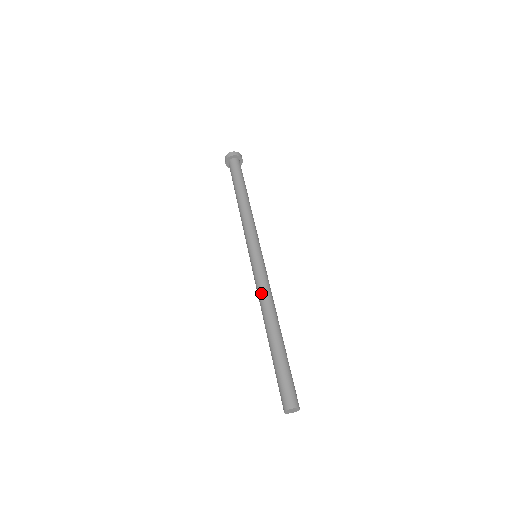
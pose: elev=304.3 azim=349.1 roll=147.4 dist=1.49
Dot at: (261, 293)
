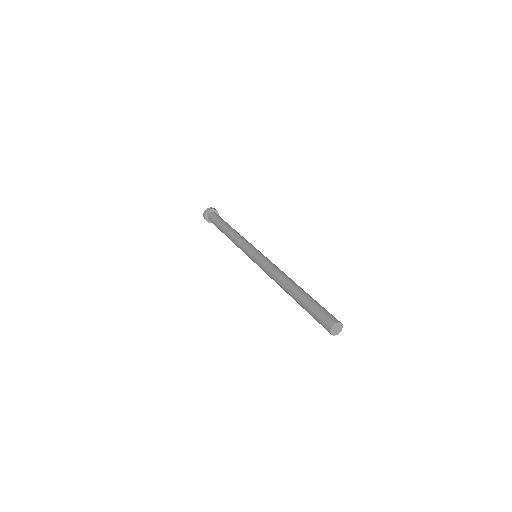
Dot at: (275, 268)
